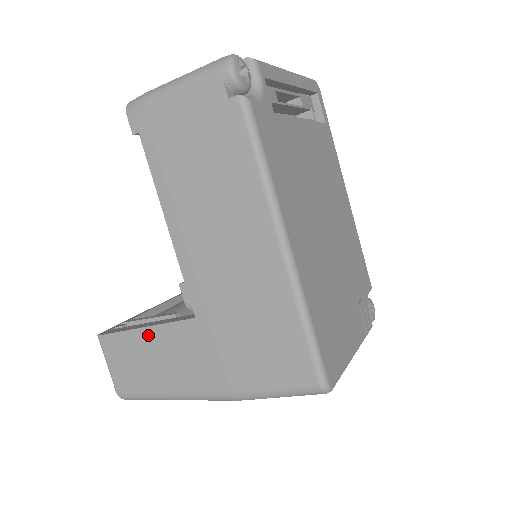
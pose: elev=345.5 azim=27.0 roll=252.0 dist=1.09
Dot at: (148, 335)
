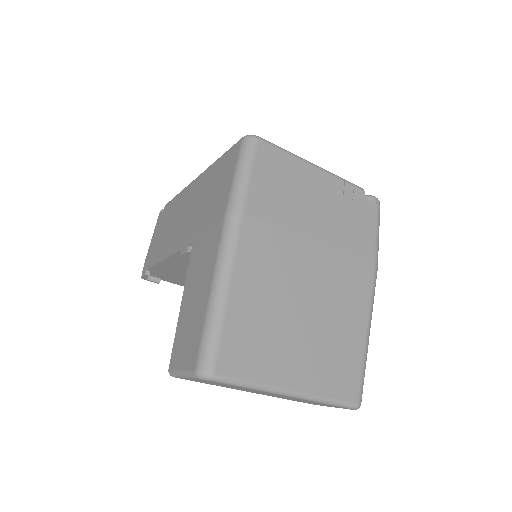
Dot at: (185, 299)
